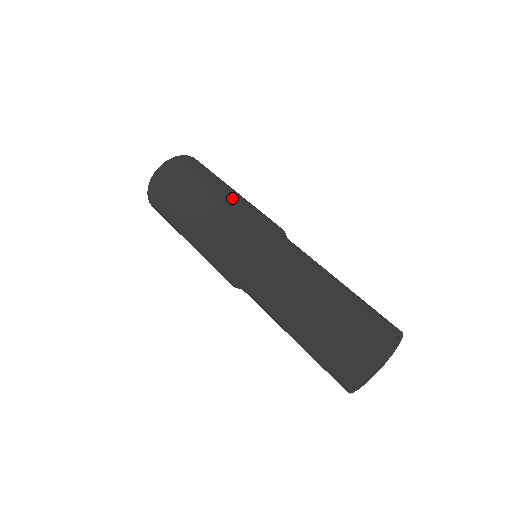
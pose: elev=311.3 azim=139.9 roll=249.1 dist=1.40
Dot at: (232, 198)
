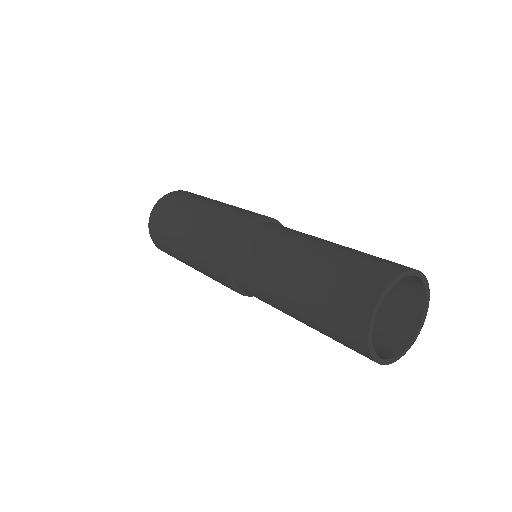
Dot at: (208, 213)
